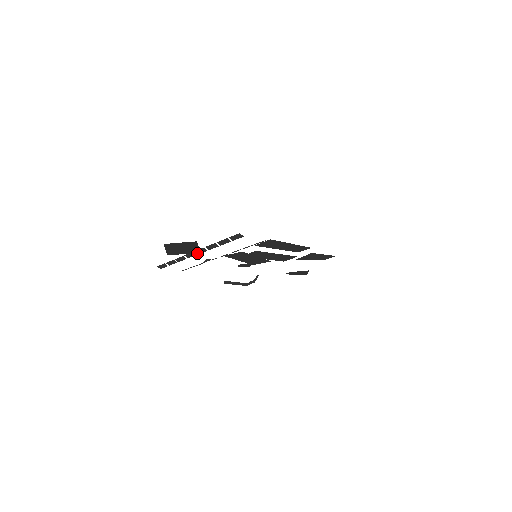
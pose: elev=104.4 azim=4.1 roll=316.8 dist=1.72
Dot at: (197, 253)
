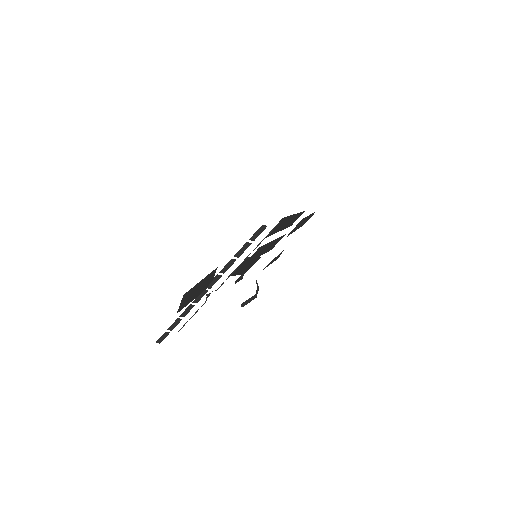
Dot at: (208, 288)
